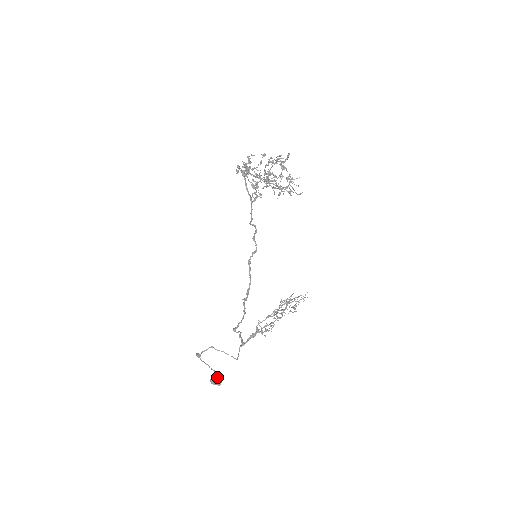
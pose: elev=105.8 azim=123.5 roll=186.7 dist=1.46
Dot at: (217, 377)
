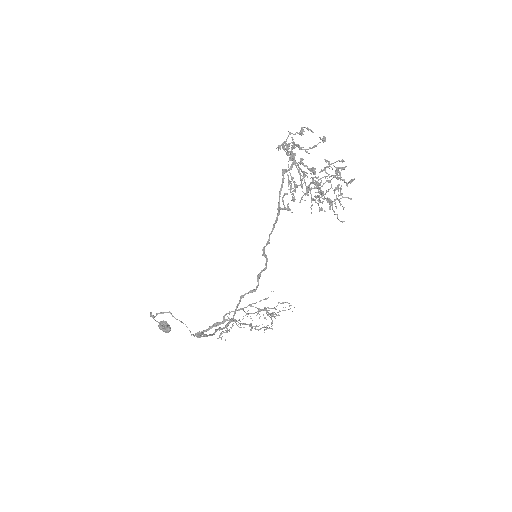
Dot at: (166, 327)
